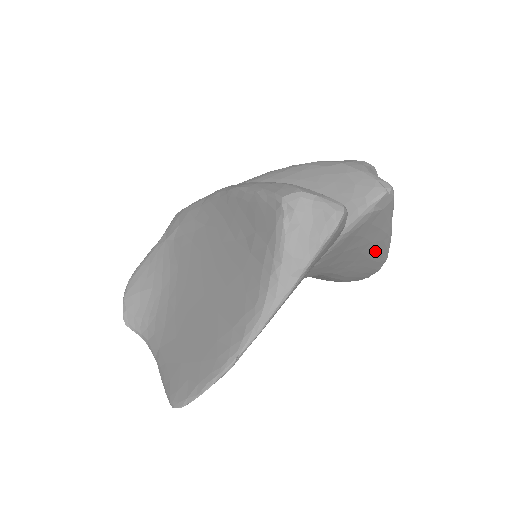
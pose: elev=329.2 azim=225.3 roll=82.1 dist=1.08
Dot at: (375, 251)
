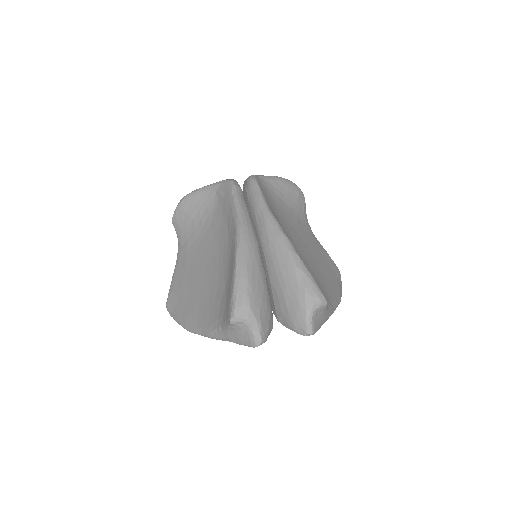
Dot at: occluded
